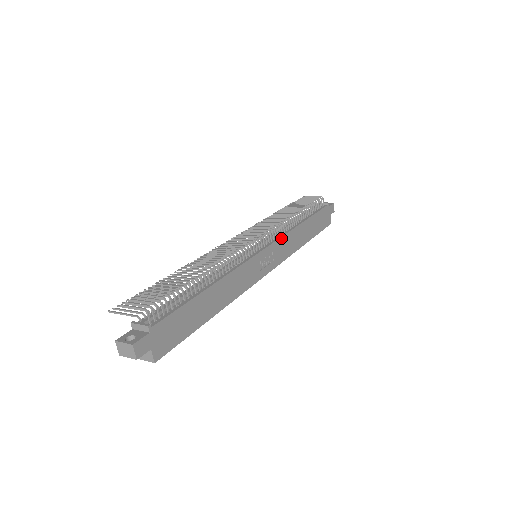
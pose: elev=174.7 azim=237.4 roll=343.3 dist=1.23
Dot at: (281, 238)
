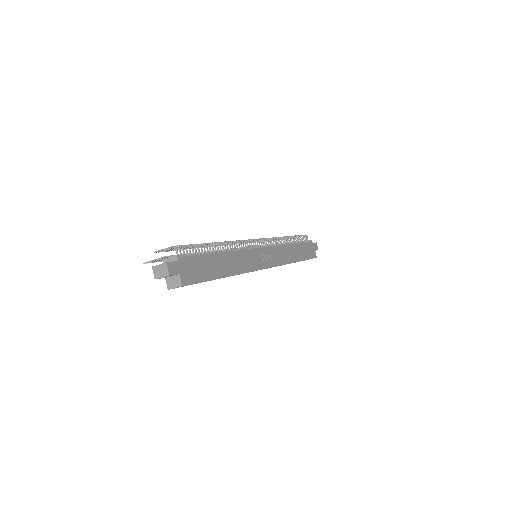
Dot at: (275, 247)
